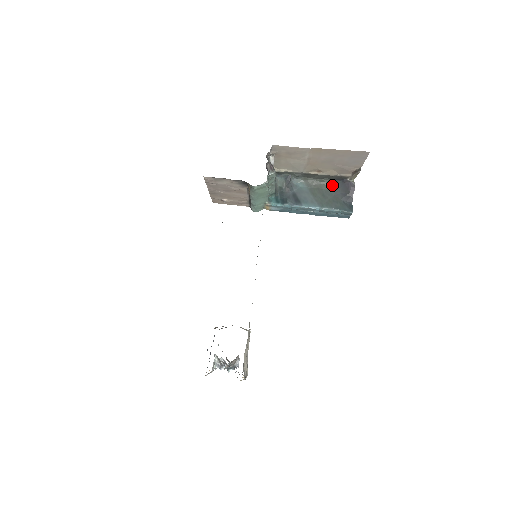
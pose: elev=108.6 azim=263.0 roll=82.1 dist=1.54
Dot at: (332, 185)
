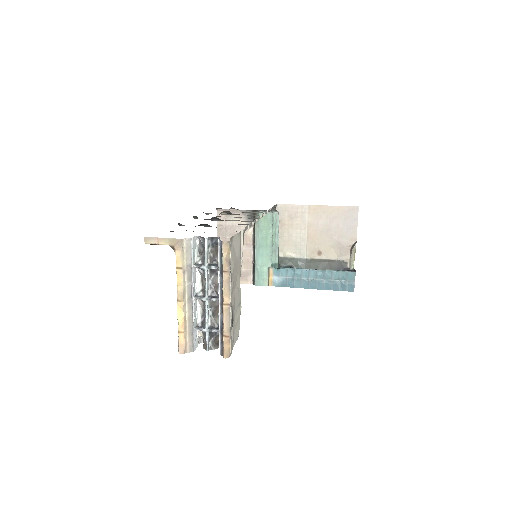
Dot at: occluded
